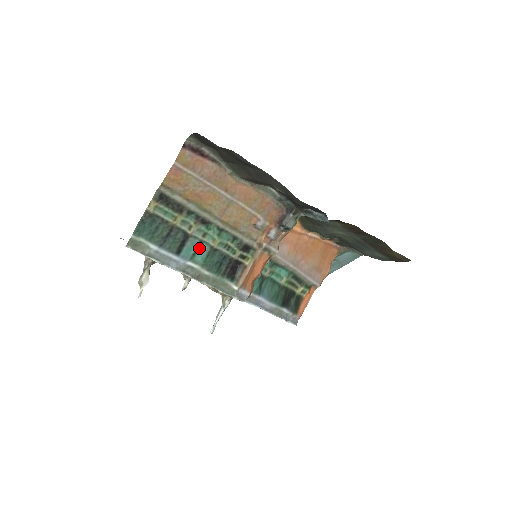
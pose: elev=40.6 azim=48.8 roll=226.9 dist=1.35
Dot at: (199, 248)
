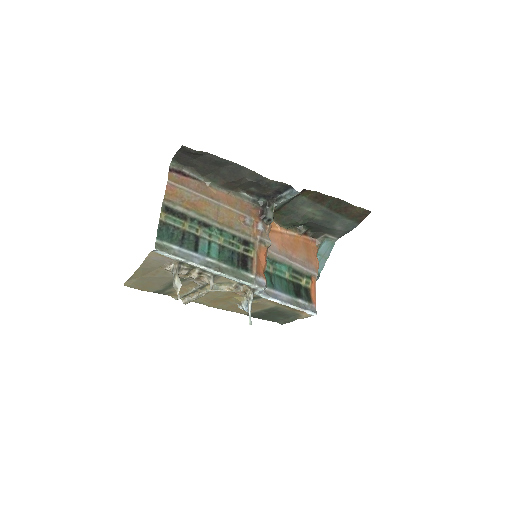
Dot at: (210, 247)
